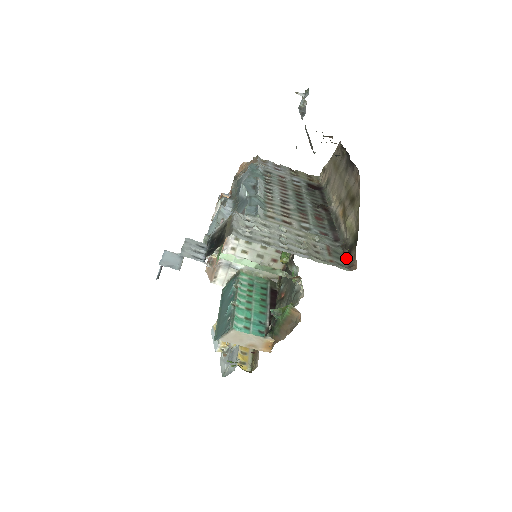
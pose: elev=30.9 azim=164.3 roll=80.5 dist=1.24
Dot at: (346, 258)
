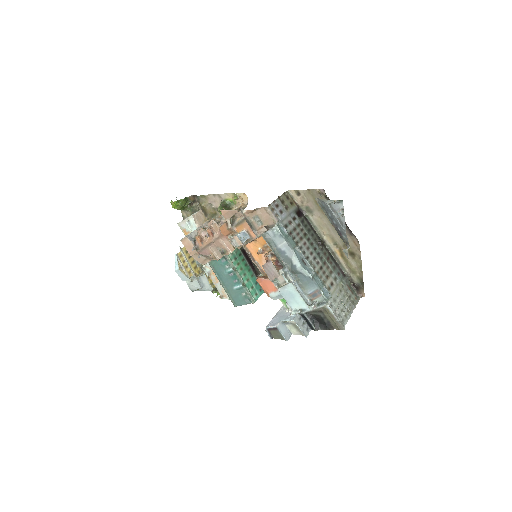
Dot at: (355, 289)
